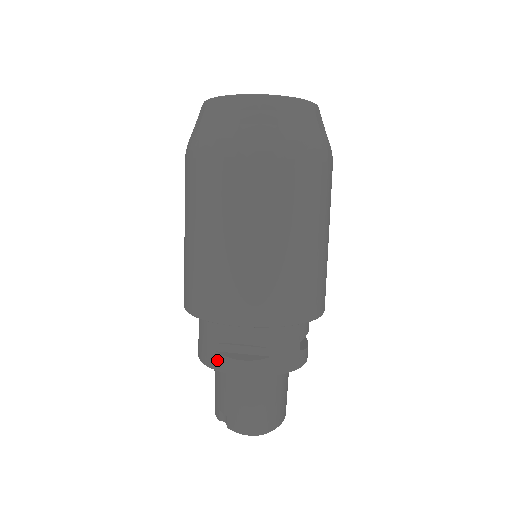
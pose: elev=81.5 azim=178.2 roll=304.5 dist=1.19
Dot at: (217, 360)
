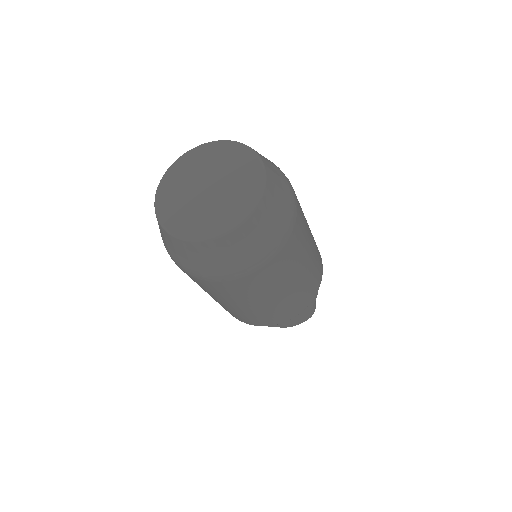
Dot at: occluded
